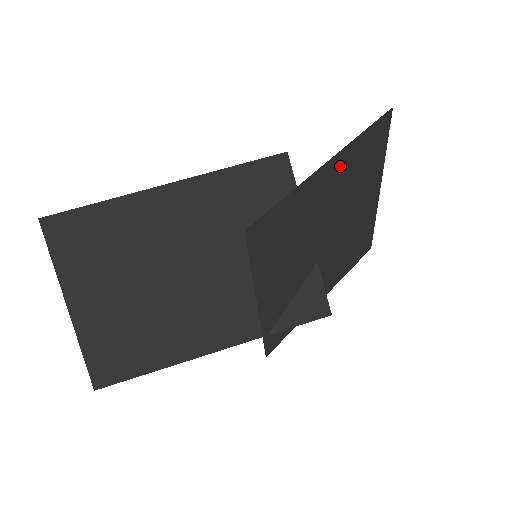
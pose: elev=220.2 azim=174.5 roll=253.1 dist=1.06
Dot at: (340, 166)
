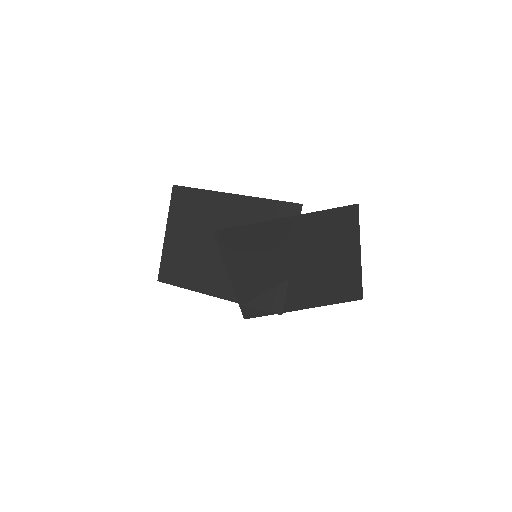
Dot at: (300, 224)
